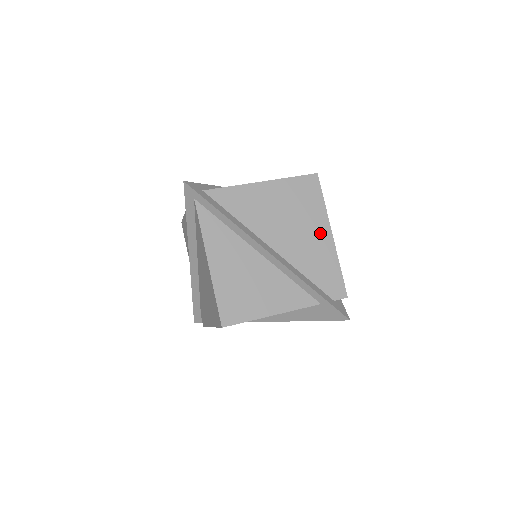
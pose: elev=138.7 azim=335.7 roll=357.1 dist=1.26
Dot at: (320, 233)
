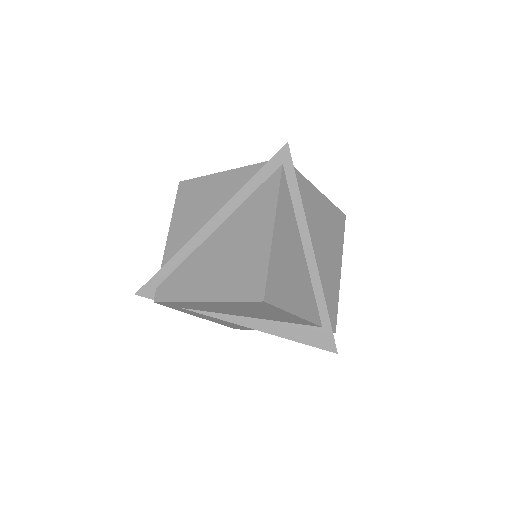
Dot at: (336, 264)
